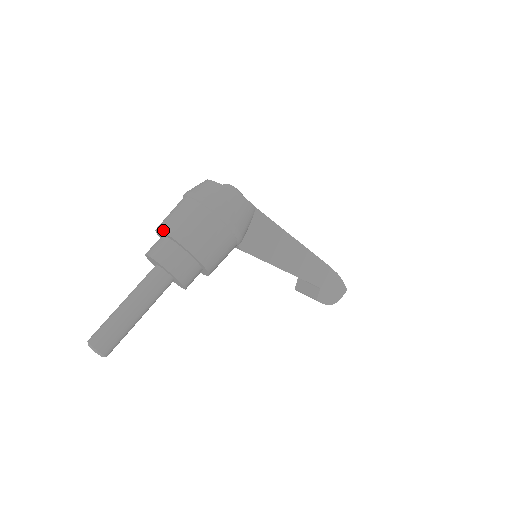
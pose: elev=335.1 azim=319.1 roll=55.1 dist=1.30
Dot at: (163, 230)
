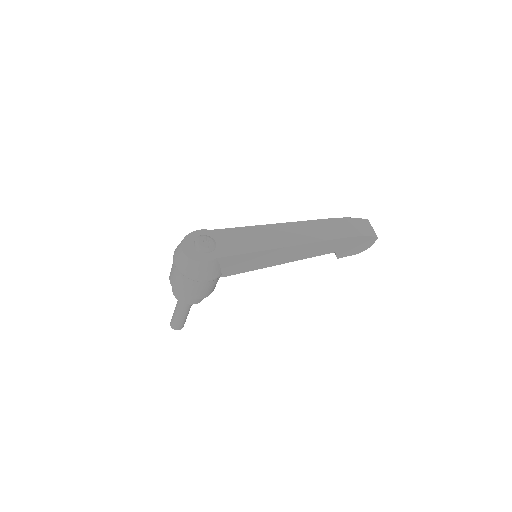
Dot at: occluded
